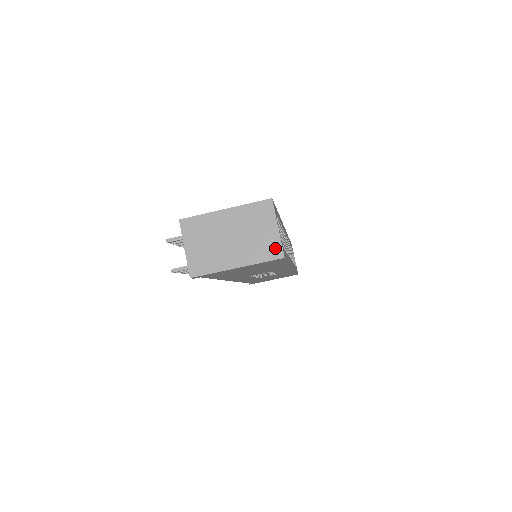
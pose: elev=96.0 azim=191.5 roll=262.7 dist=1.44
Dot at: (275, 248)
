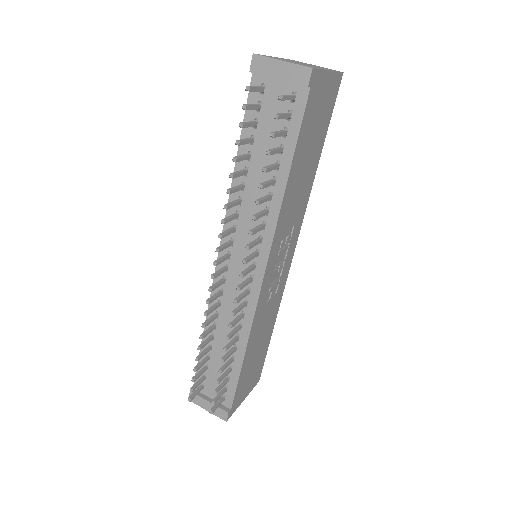
Dot at: (331, 69)
